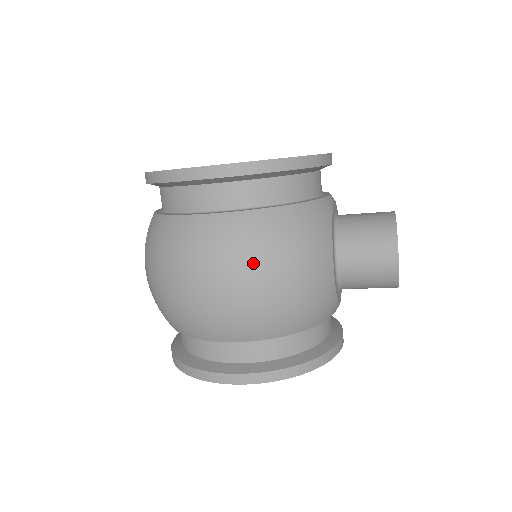
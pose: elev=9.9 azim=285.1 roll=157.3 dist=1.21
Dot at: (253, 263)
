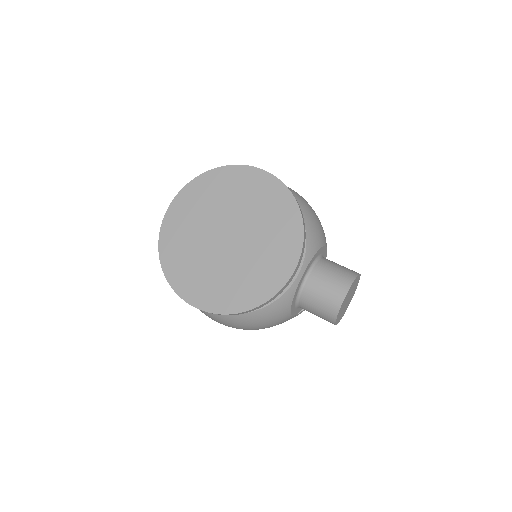
Dot at: (235, 327)
